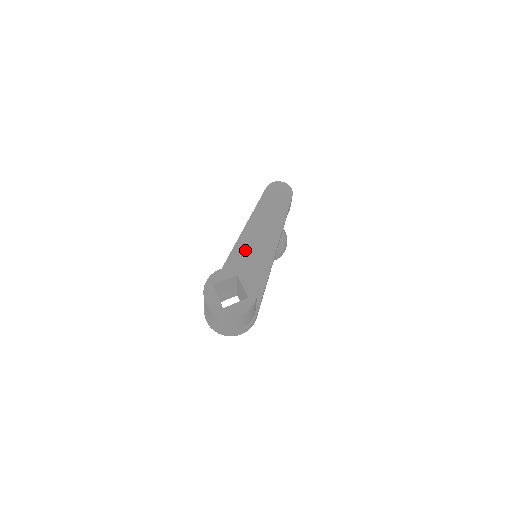
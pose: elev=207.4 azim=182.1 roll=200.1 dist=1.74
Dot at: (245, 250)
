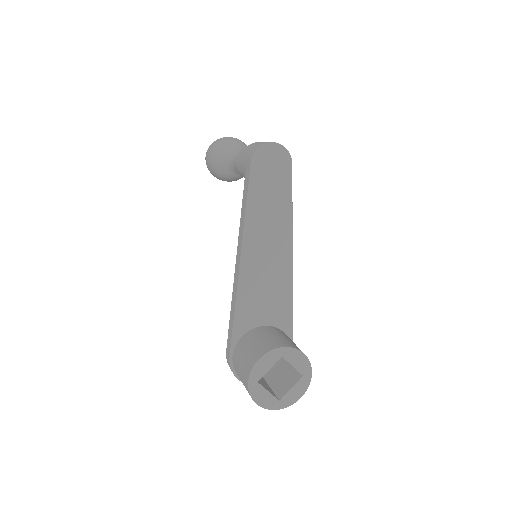
Dot at: (254, 277)
